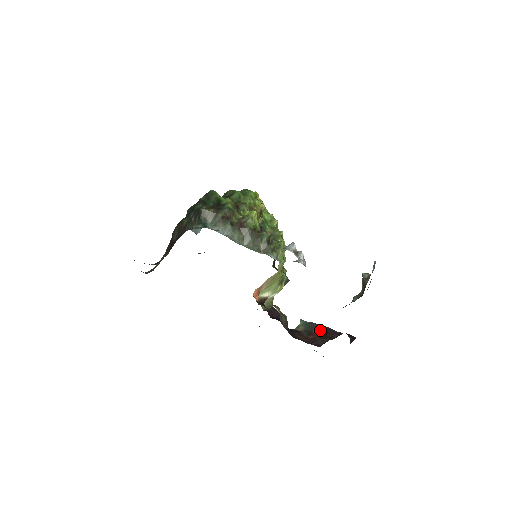
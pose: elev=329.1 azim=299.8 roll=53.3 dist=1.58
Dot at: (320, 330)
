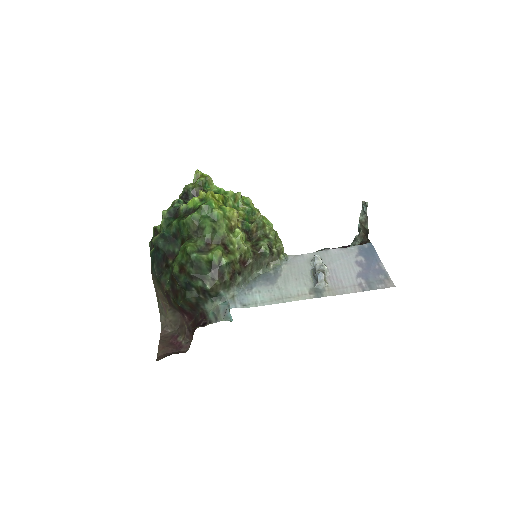
Dot at: occluded
